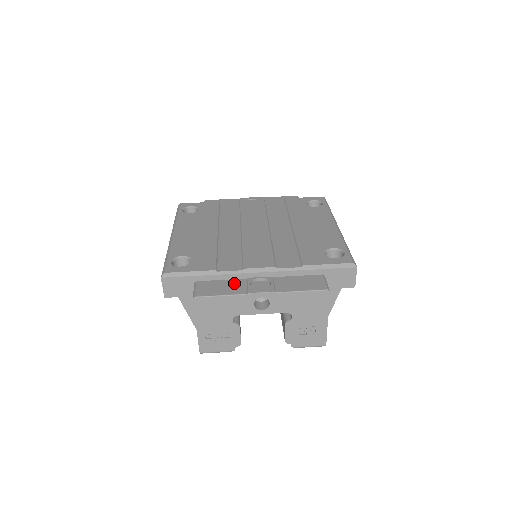
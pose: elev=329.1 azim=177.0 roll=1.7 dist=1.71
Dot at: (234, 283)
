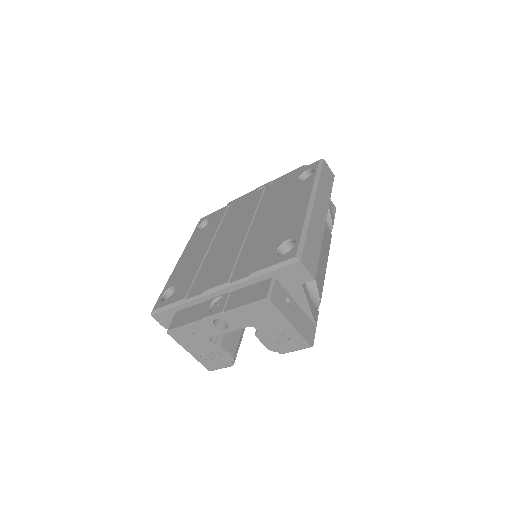
Dot at: (199, 308)
